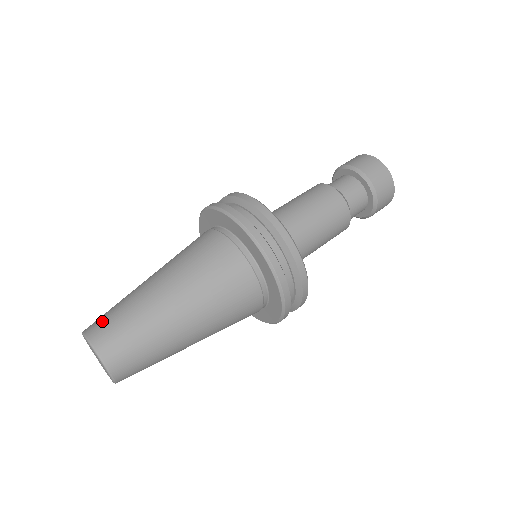
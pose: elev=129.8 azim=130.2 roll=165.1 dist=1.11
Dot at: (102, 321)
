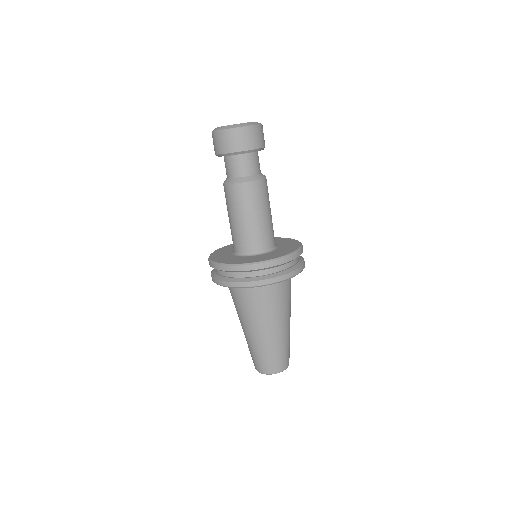
Dot at: (252, 359)
